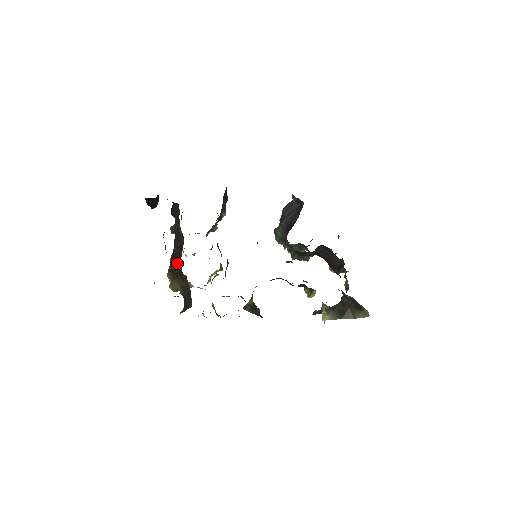
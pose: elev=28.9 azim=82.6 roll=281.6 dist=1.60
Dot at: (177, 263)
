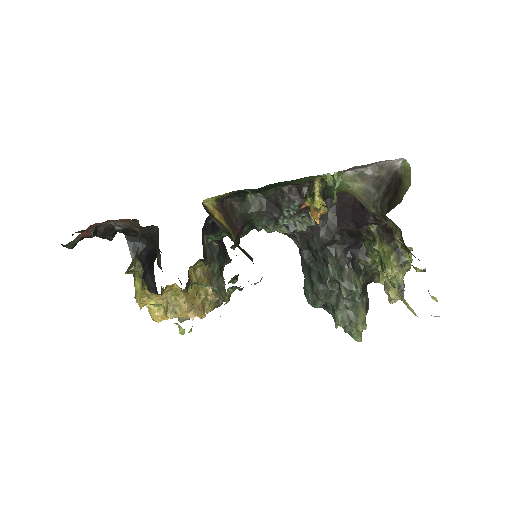
Dot at: occluded
